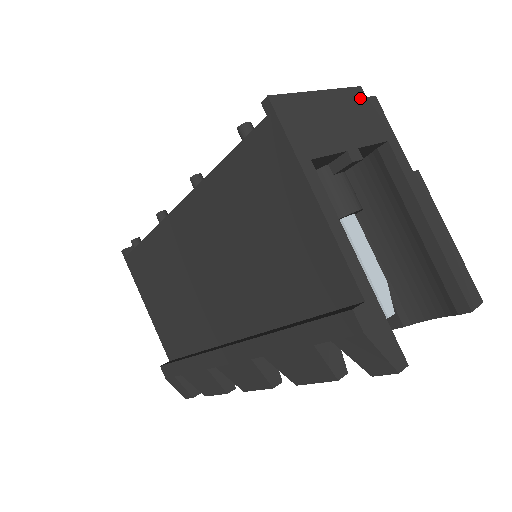
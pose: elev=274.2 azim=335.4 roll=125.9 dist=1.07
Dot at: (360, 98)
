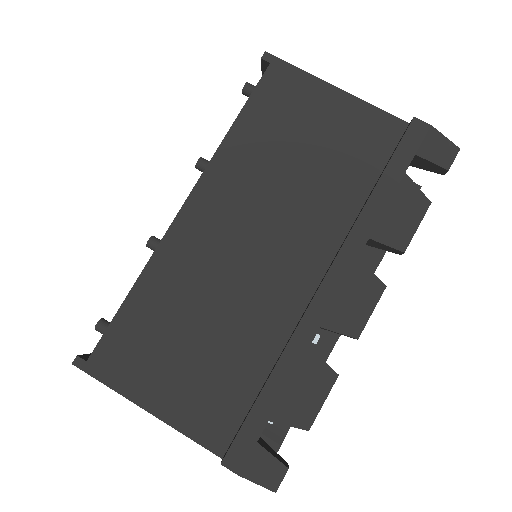
Dot at: occluded
